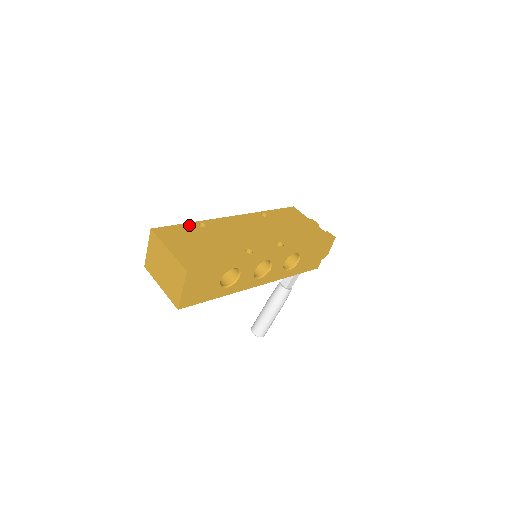
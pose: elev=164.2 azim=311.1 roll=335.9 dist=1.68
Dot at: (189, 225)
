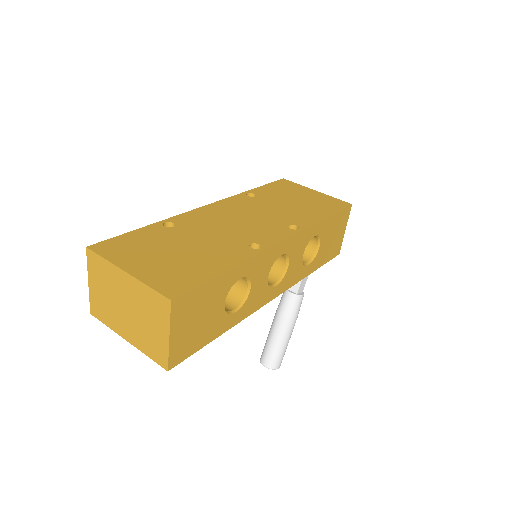
Dot at: (148, 229)
